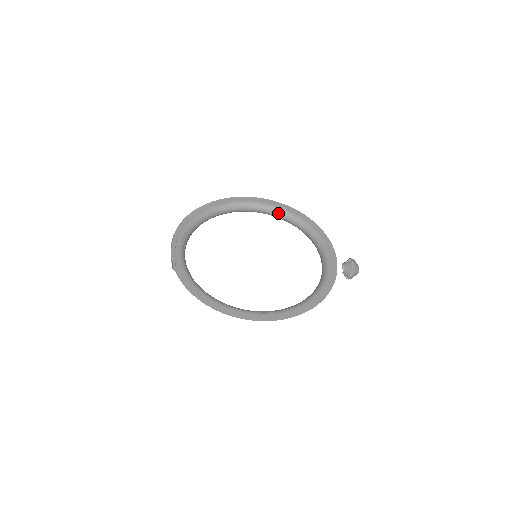
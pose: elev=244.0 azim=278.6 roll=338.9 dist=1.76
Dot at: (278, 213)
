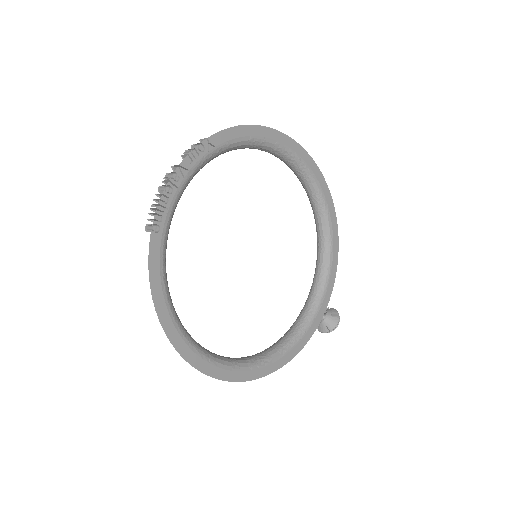
Dot at: (314, 195)
